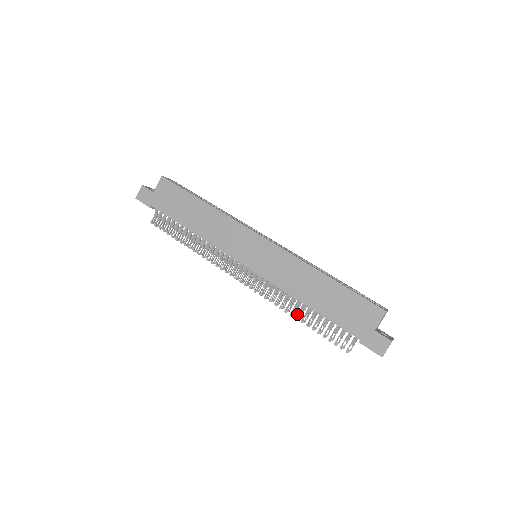
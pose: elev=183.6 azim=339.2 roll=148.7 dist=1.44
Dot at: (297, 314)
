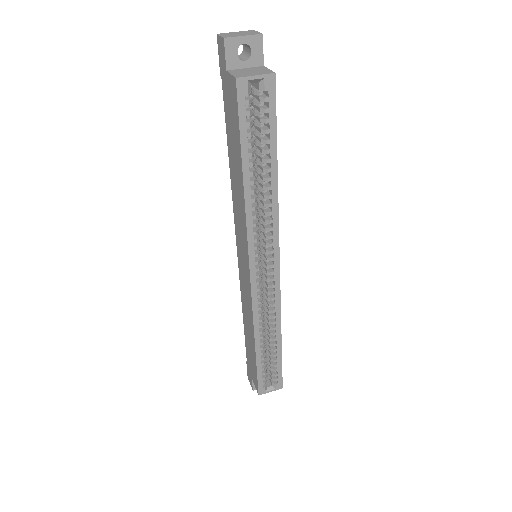
Dot at: occluded
